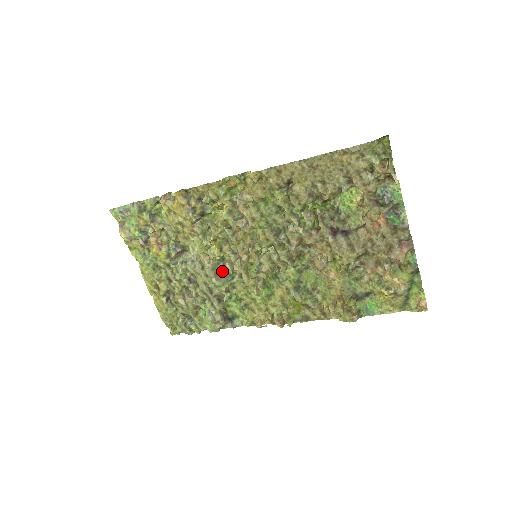
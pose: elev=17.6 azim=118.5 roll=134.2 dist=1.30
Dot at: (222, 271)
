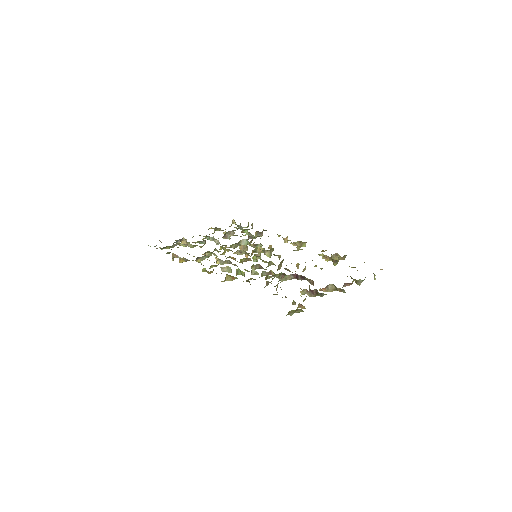
Dot at: occluded
